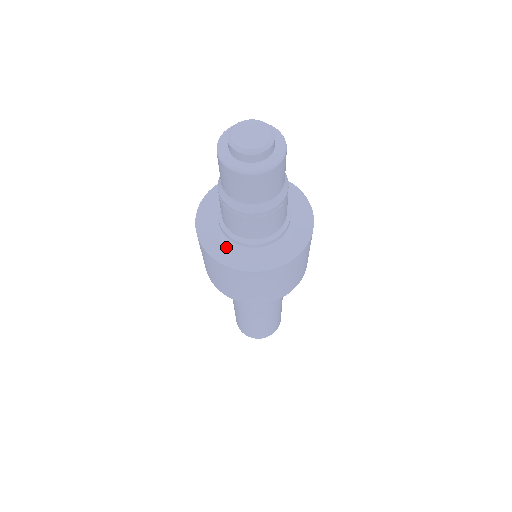
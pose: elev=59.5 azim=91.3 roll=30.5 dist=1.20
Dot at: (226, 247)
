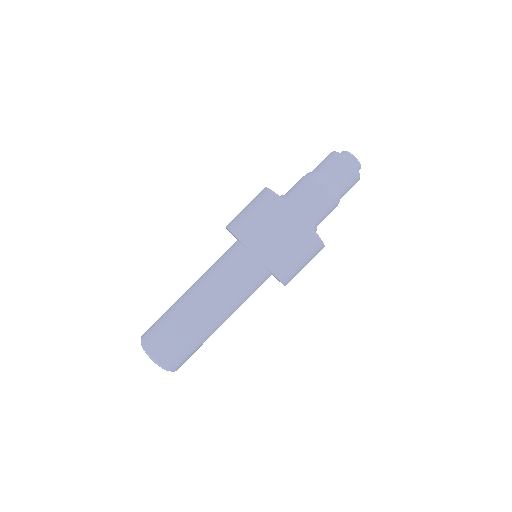
Dot at: occluded
